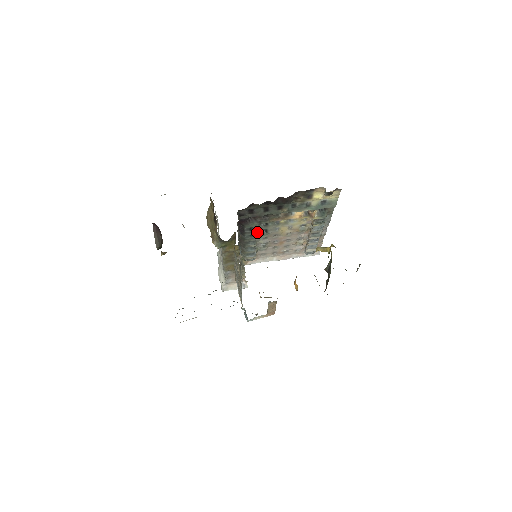
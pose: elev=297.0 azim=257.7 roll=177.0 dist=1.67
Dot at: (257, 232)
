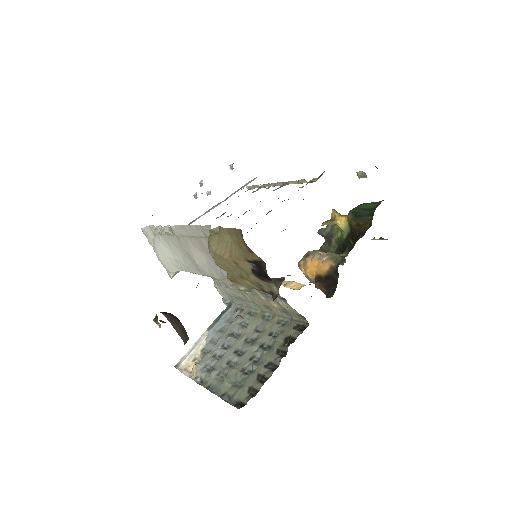
Dot at: occluded
